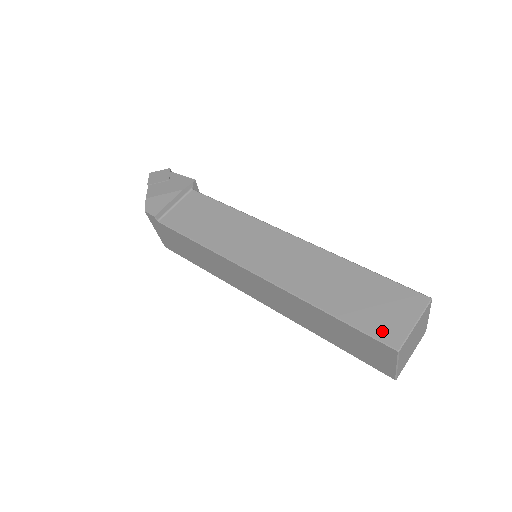
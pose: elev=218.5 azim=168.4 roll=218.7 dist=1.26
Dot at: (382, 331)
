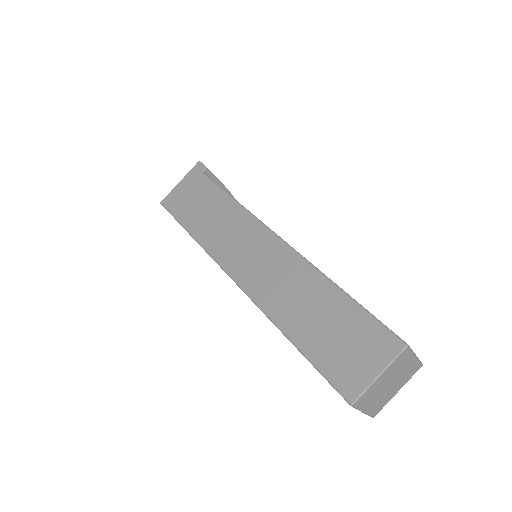
Dot at: occluded
